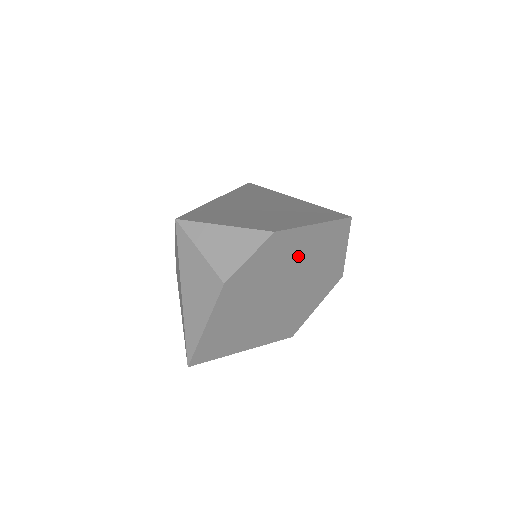
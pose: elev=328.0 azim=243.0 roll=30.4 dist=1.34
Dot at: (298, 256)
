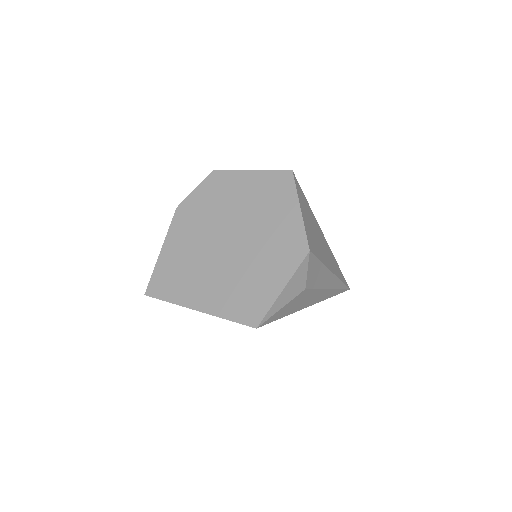
Dot at: (240, 201)
